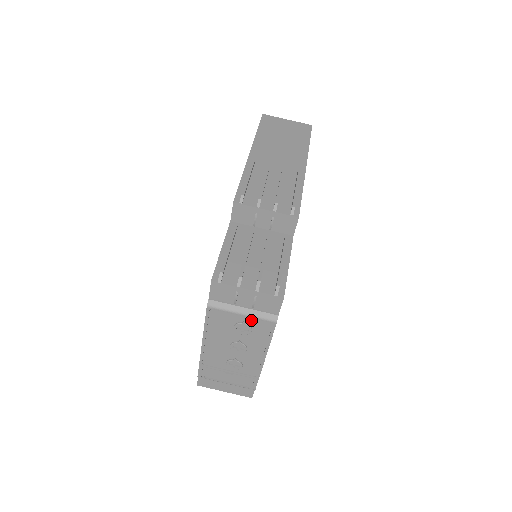
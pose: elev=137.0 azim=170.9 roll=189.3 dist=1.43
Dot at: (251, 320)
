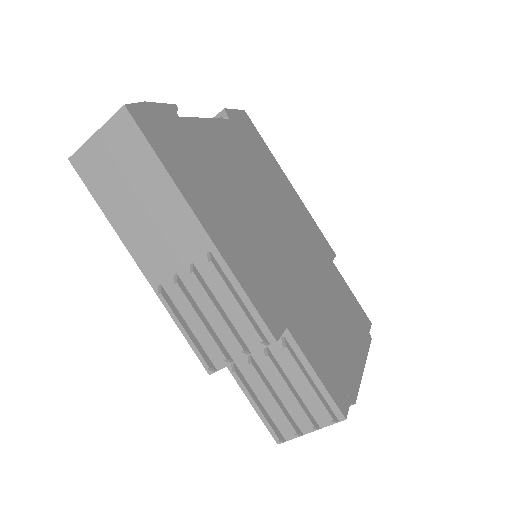
Dot at: occluded
